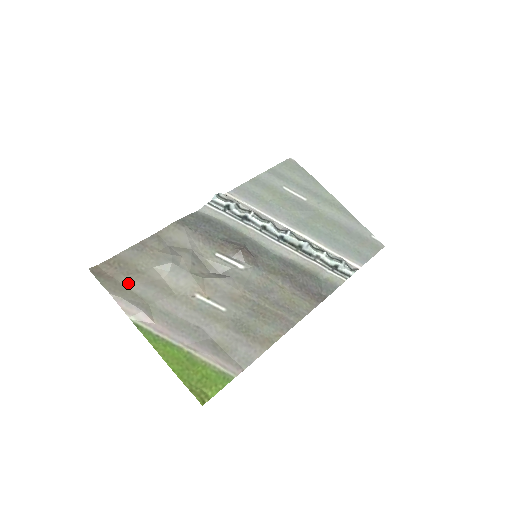
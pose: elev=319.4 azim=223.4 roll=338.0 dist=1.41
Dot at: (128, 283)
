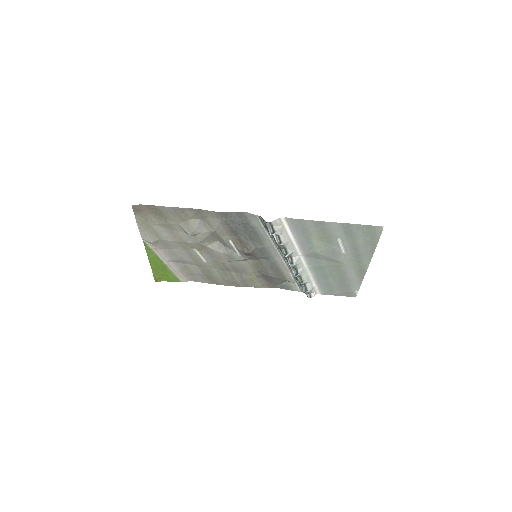
Dot at: (154, 223)
